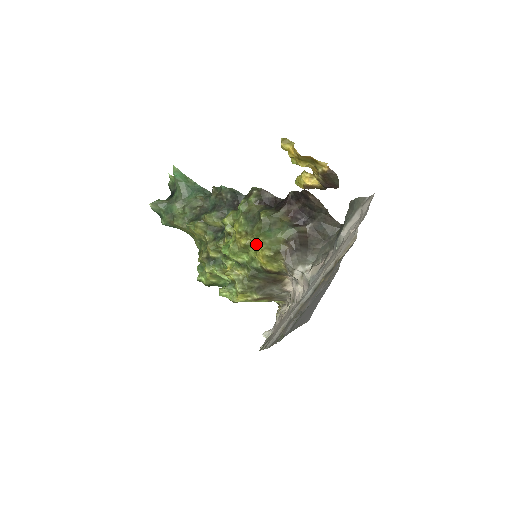
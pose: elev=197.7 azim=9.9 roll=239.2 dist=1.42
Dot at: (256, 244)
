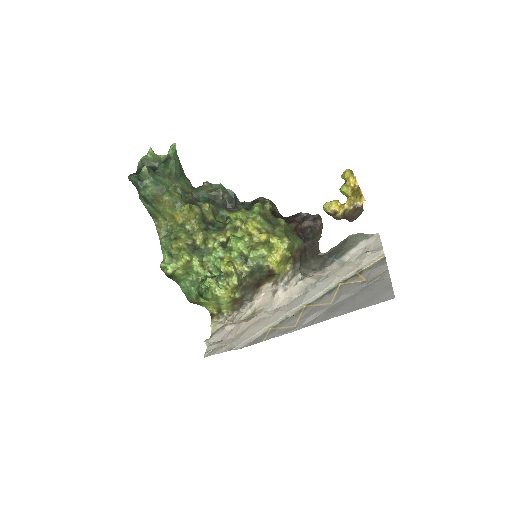
Dot at: (281, 242)
